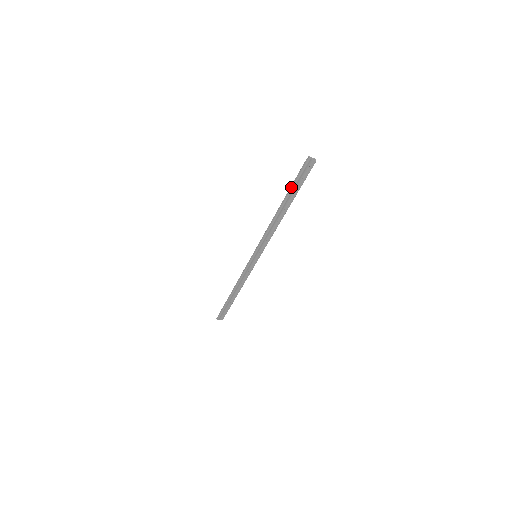
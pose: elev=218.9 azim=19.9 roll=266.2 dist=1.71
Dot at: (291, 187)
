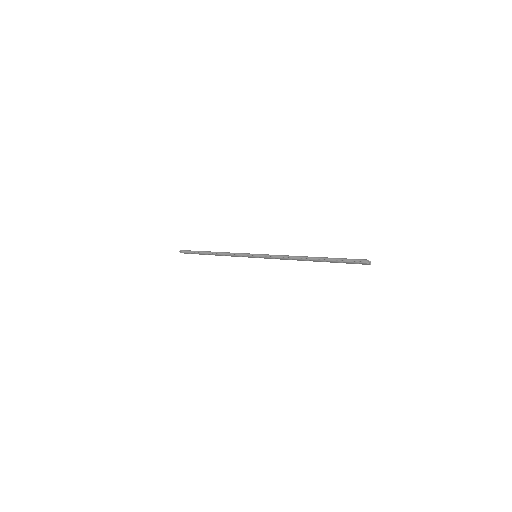
Dot at: (332, 260)
